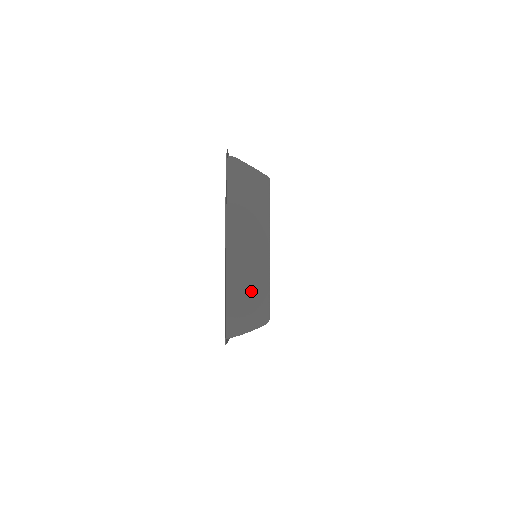
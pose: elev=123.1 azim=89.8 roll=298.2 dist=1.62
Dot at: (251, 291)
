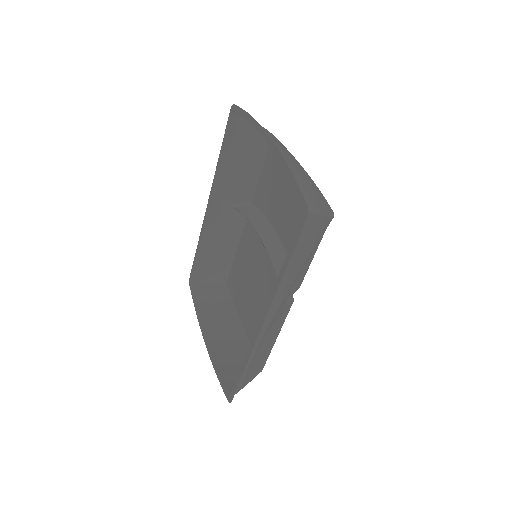
Dot at: (307, 181)
